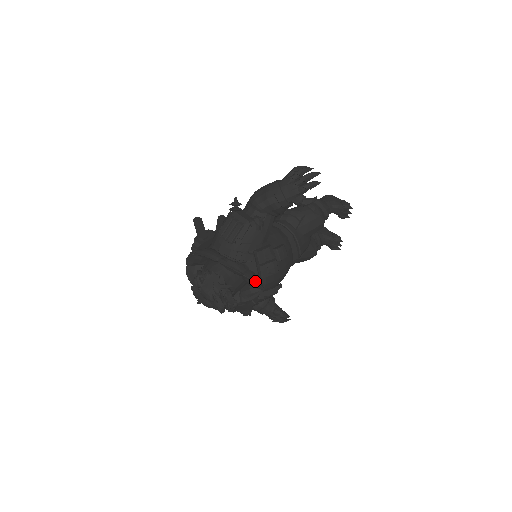
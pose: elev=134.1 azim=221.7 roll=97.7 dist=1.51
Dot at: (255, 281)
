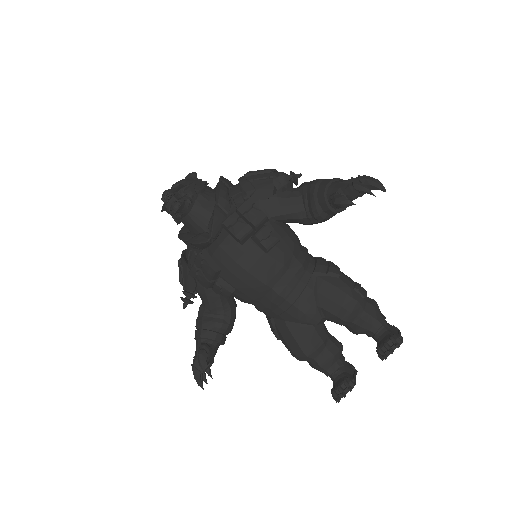
Dot at: (215, 218)
